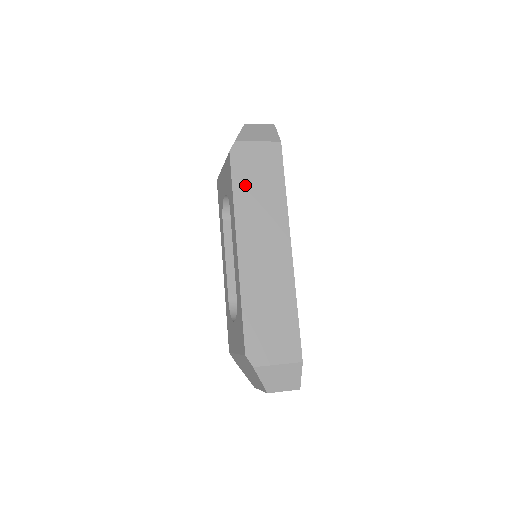
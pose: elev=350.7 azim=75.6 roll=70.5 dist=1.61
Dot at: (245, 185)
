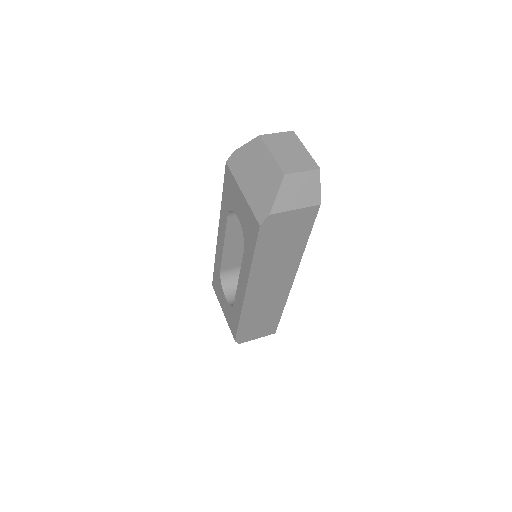
Dot at: (267, 250)
